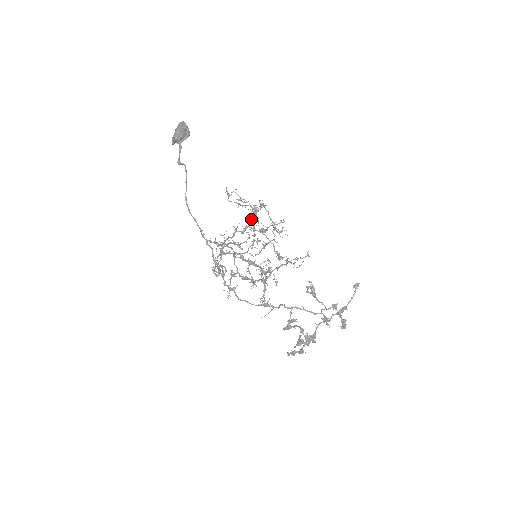
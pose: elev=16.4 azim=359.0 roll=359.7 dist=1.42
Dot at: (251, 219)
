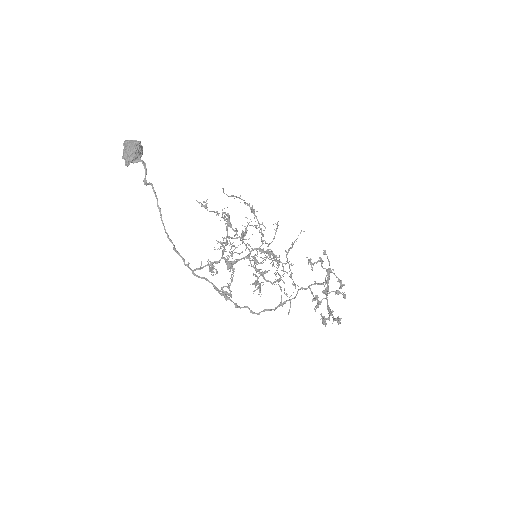
Dot at: occluded
